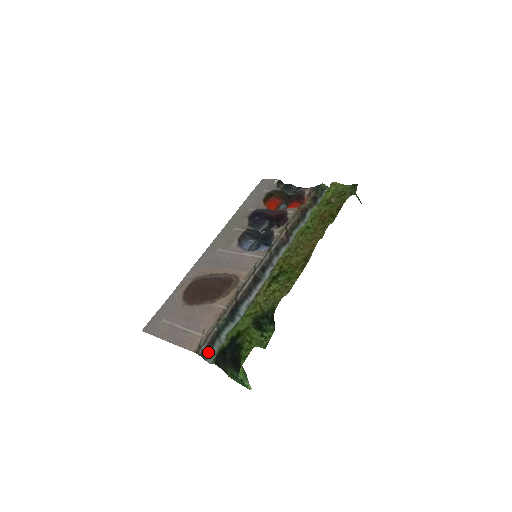
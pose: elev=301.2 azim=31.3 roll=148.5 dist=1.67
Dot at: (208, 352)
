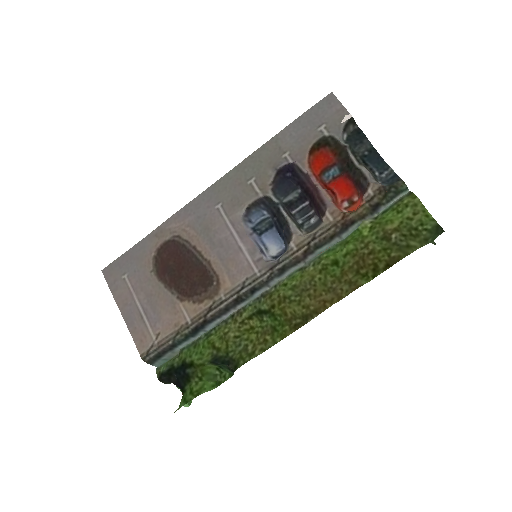
Dot at: (156, 359)
